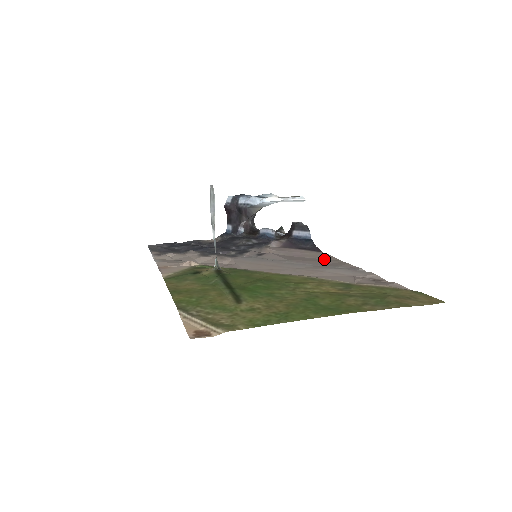
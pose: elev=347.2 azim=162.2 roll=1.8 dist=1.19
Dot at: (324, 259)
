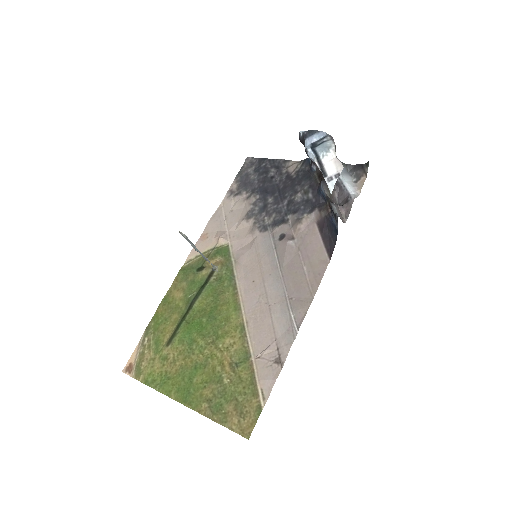
Dot at: (308, 282)
